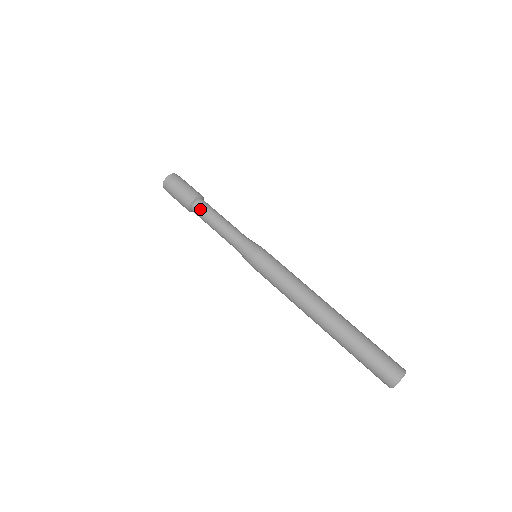
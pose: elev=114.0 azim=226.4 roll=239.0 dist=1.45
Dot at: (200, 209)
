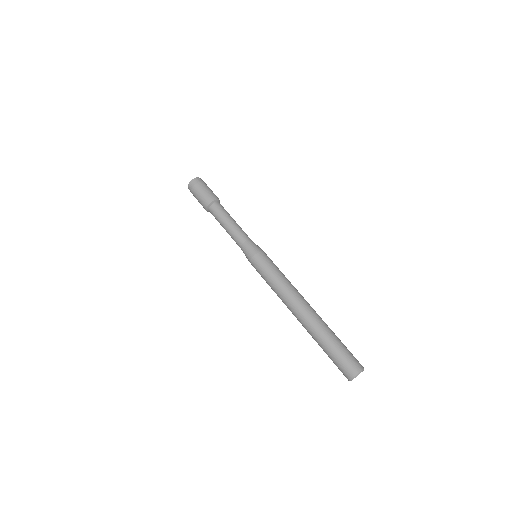
Dot at: (217, 209)
